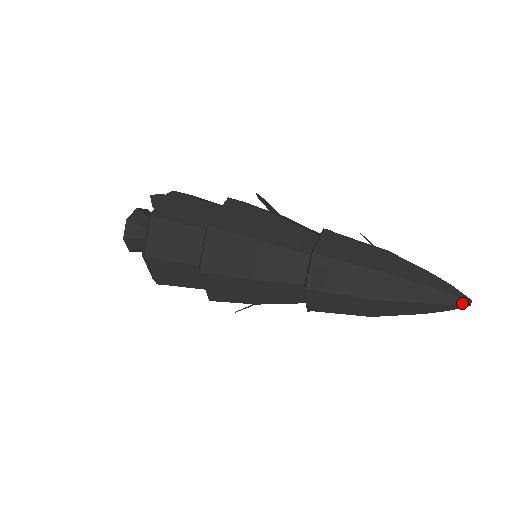
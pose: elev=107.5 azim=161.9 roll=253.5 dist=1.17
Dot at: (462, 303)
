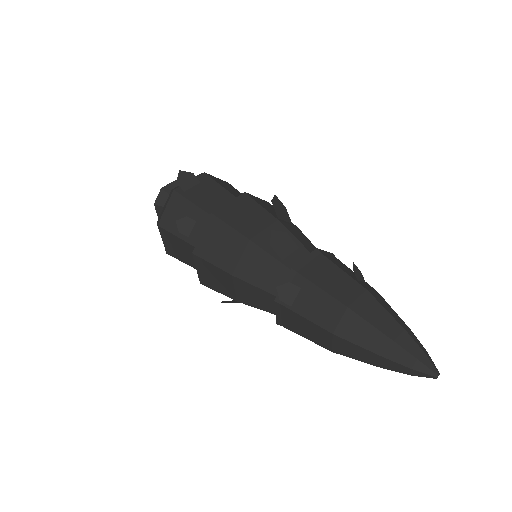
Dot at: (426, 372)
